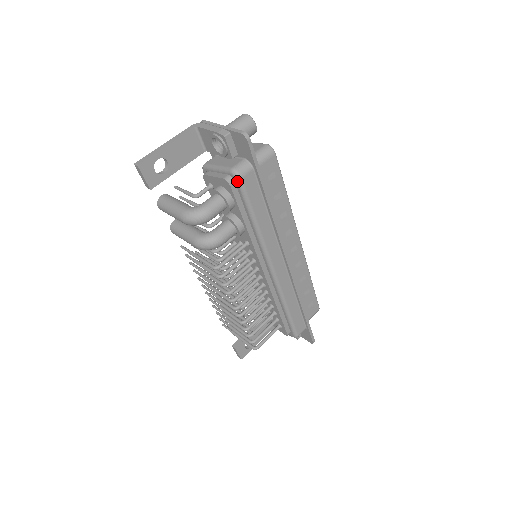
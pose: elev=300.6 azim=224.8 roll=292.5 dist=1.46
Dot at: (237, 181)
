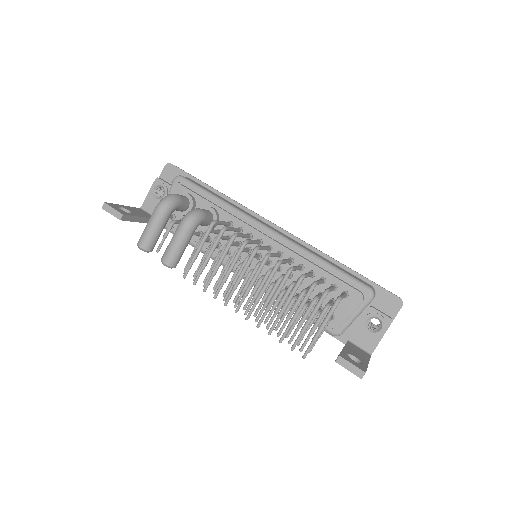
Dot at: (181, 179)
